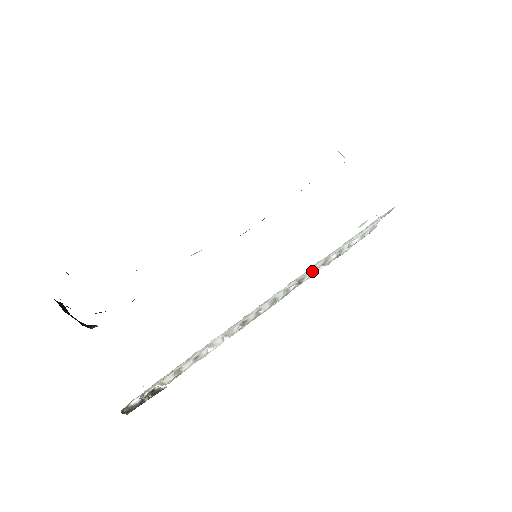
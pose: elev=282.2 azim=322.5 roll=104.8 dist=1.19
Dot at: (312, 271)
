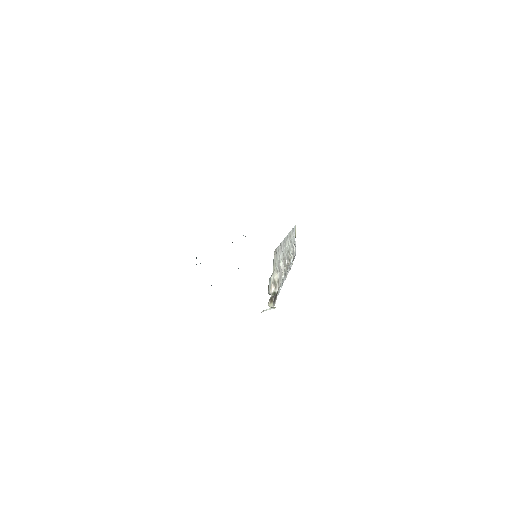
Dot at: occluded
